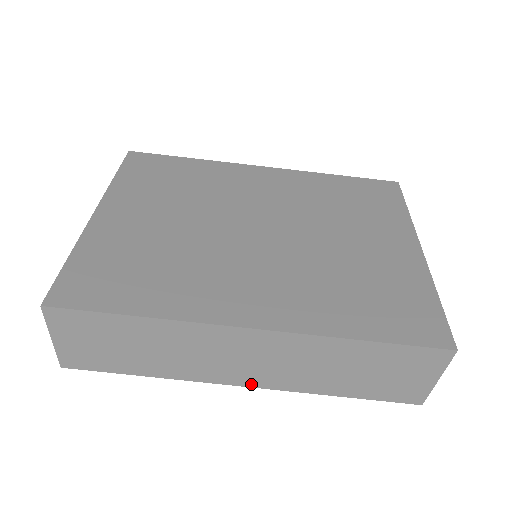
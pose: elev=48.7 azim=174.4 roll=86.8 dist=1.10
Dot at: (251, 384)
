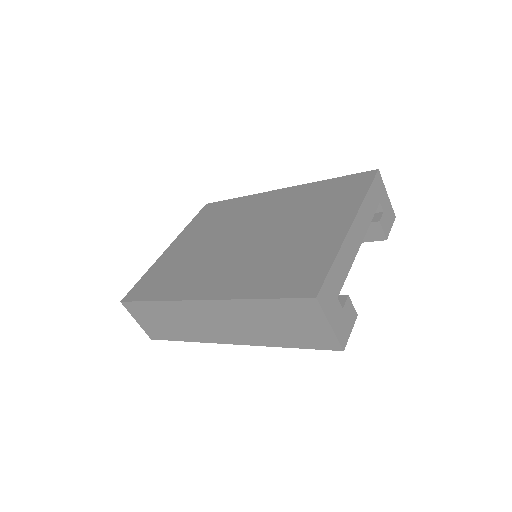
Dot at: (233, 342)
